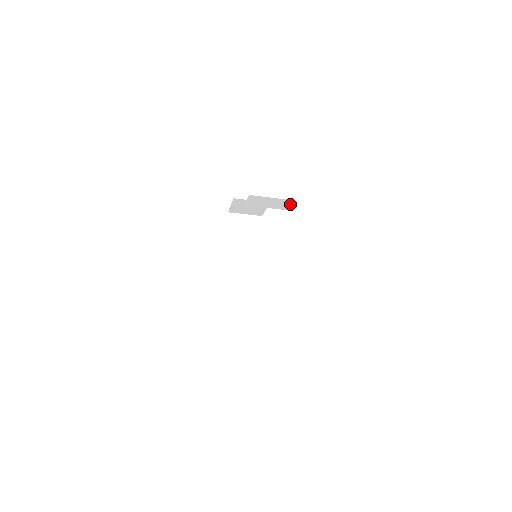
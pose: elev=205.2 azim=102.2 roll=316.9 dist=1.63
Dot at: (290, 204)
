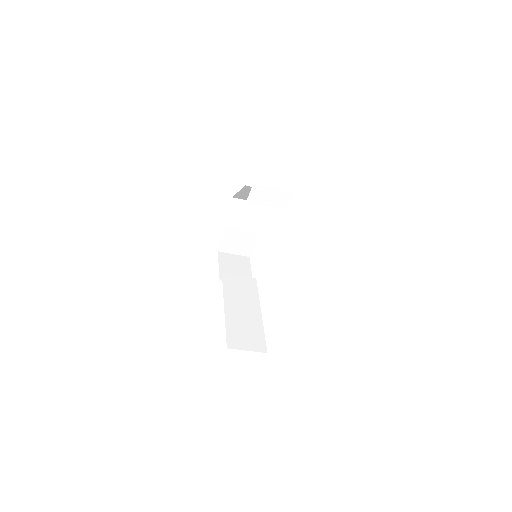
Dot at: (287, 199)
